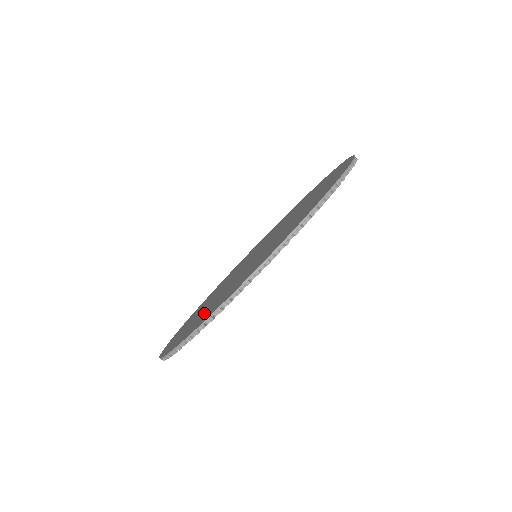
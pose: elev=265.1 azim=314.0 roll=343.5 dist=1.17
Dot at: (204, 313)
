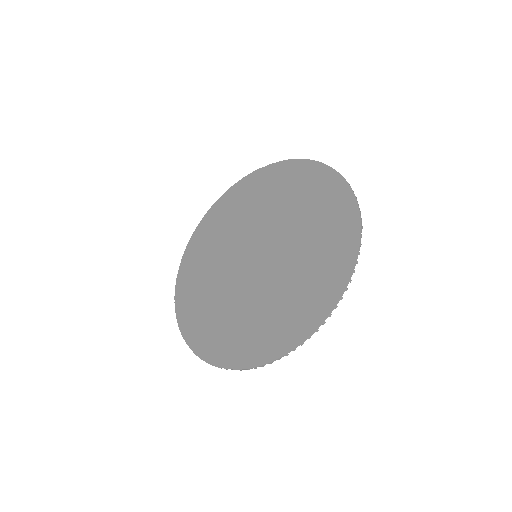
Dot at: (215, 322)
